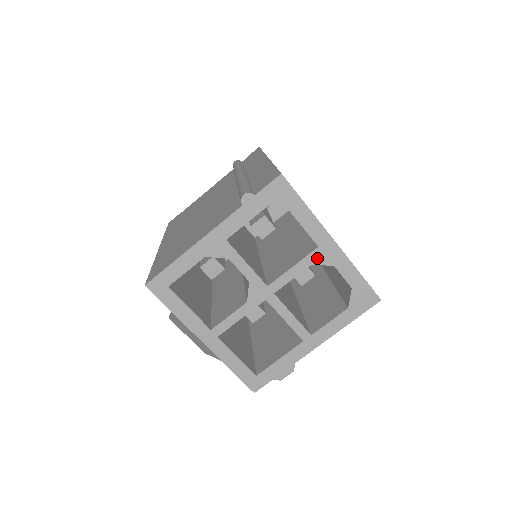
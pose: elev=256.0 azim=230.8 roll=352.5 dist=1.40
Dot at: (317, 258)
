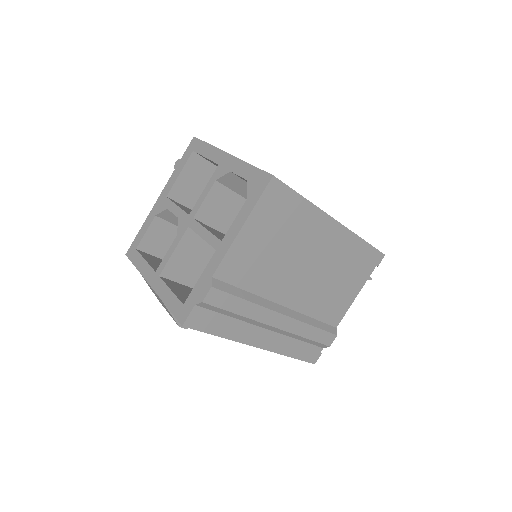
Dot at: (219, 173)
